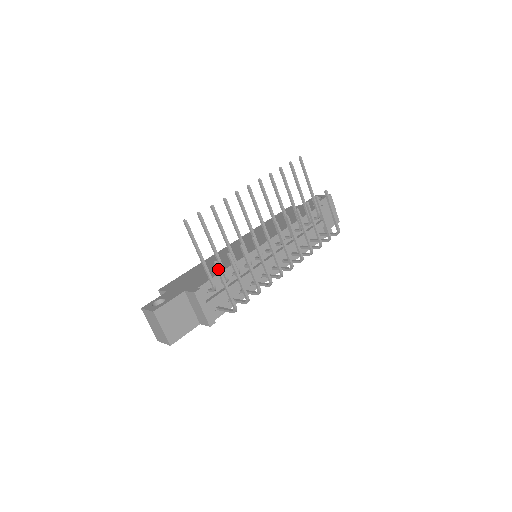
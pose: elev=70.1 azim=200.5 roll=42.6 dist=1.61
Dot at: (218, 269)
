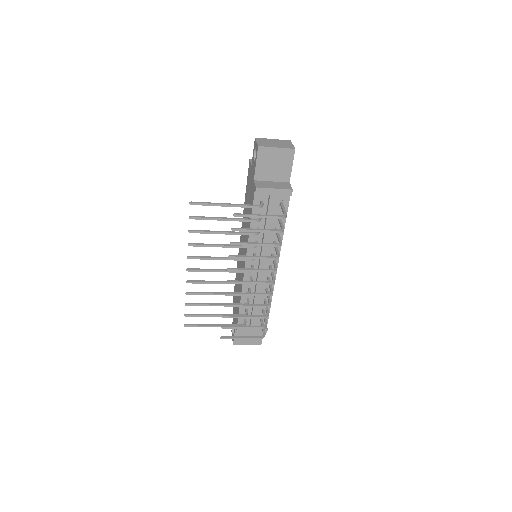
Dot at: occluded
